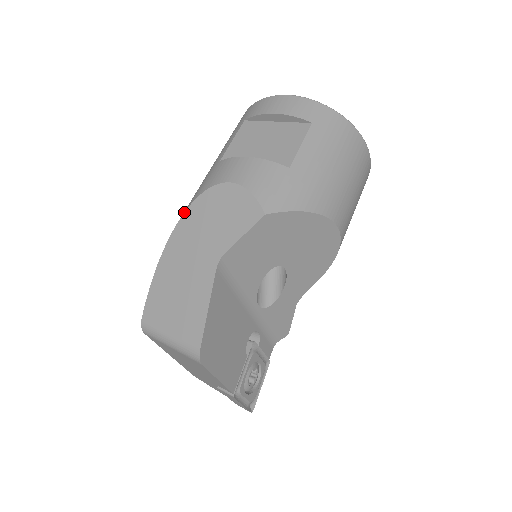
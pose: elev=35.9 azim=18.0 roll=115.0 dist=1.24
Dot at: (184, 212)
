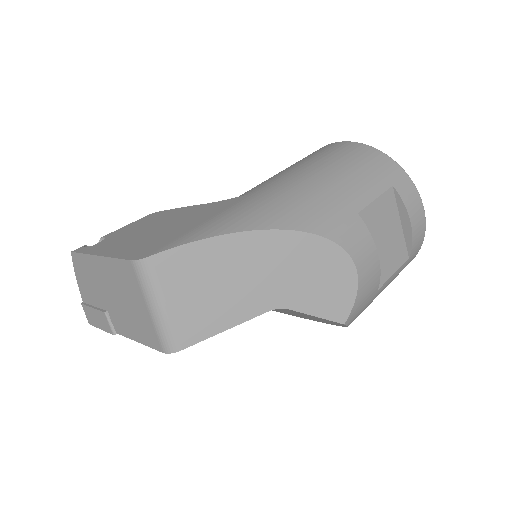
Dot at: (302, 231)
